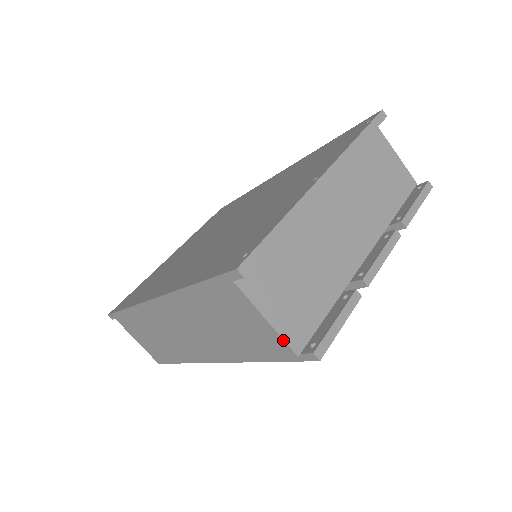
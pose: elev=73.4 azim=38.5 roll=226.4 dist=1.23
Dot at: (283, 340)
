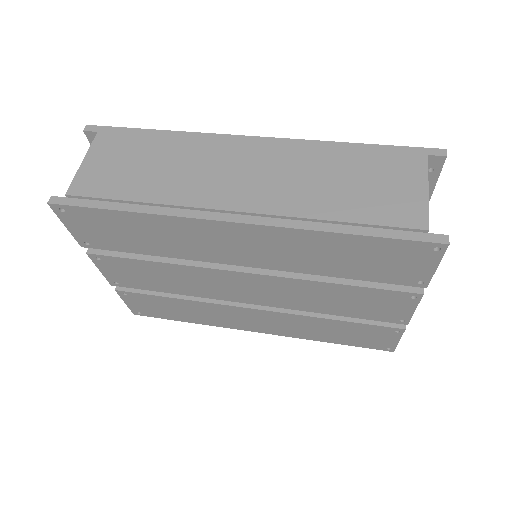
Dot at: (428, 211)
